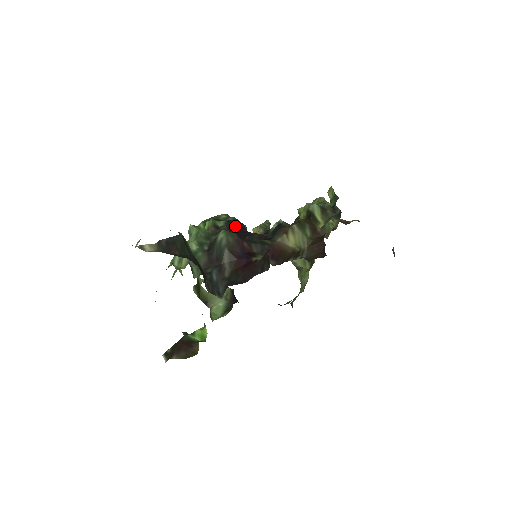
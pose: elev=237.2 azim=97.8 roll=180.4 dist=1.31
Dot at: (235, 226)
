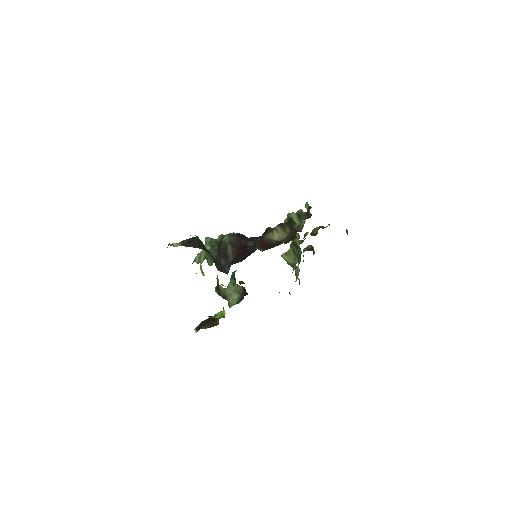
Dot at: occluded
